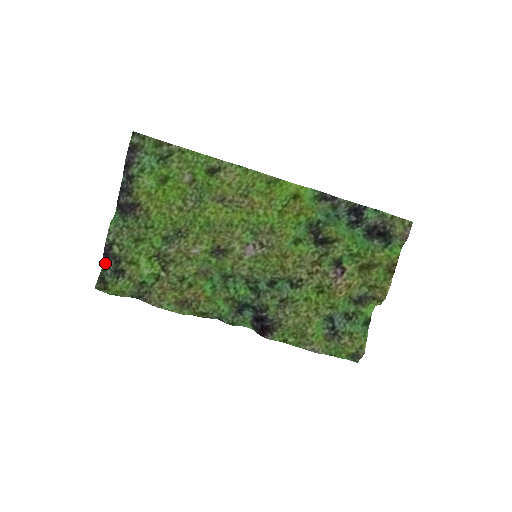
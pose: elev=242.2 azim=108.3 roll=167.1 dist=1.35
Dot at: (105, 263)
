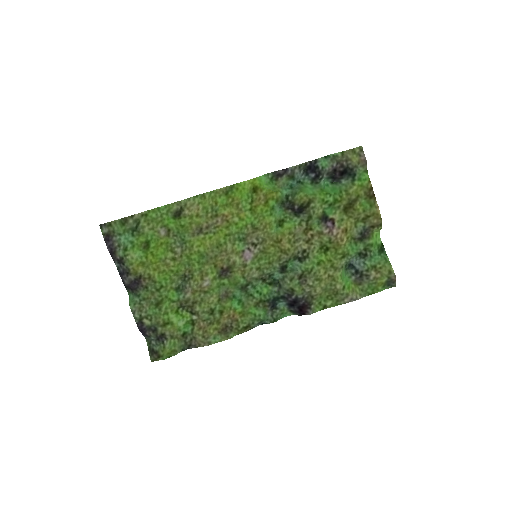
Dot at: (146, 338)
